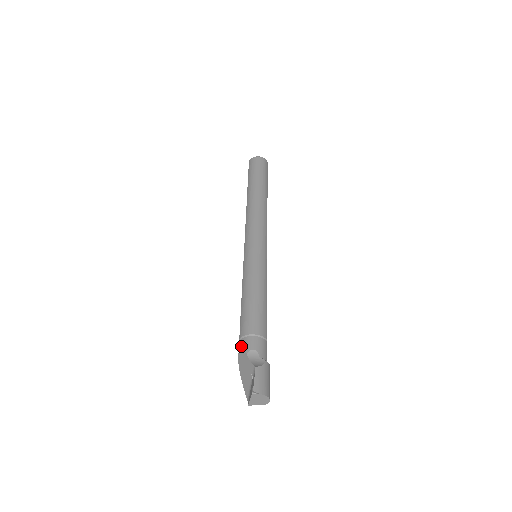
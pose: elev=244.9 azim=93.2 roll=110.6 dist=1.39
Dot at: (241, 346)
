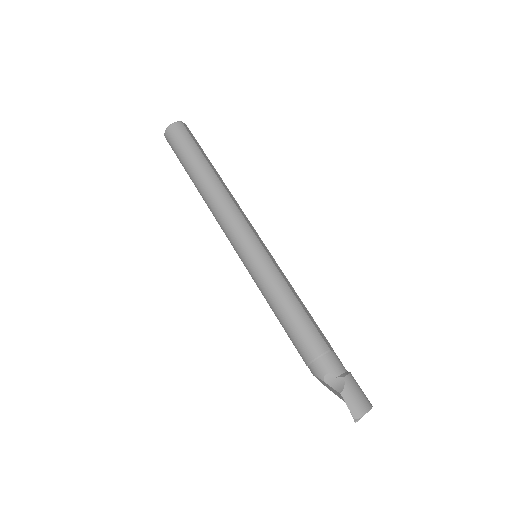
Dot at: (313, 374)
